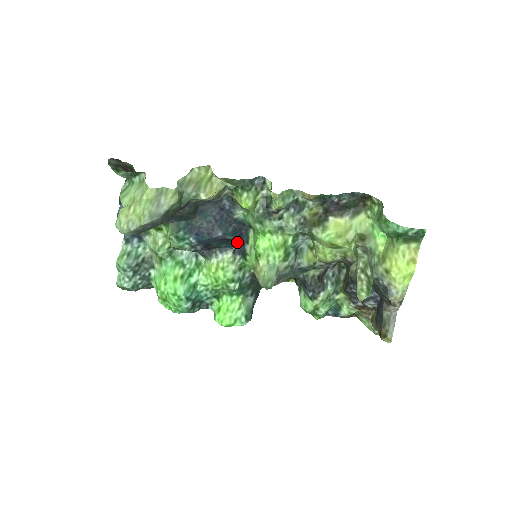
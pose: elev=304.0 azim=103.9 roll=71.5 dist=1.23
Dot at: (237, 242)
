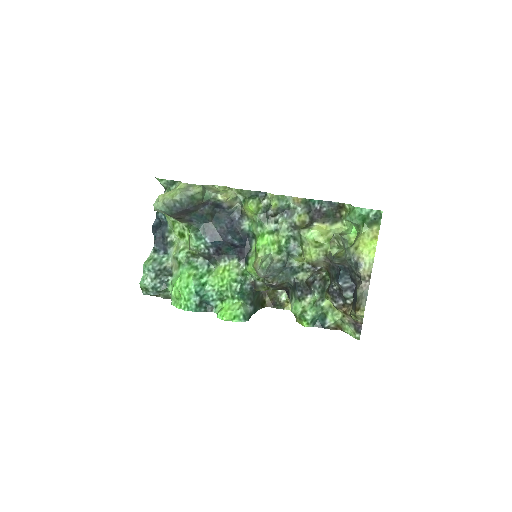
Dot at: (242, 251)
